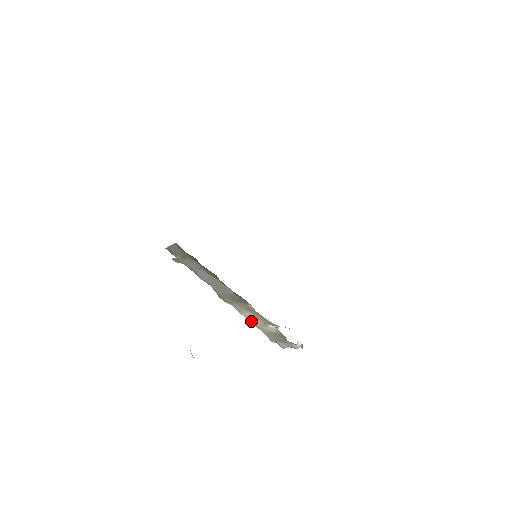
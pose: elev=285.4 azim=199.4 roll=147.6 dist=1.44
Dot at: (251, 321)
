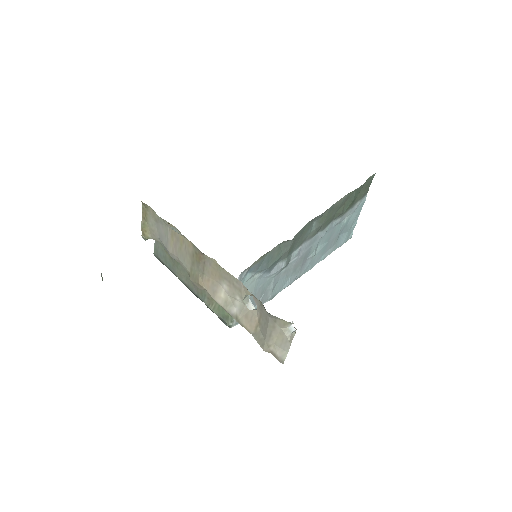
Dot at: (231, 313)
